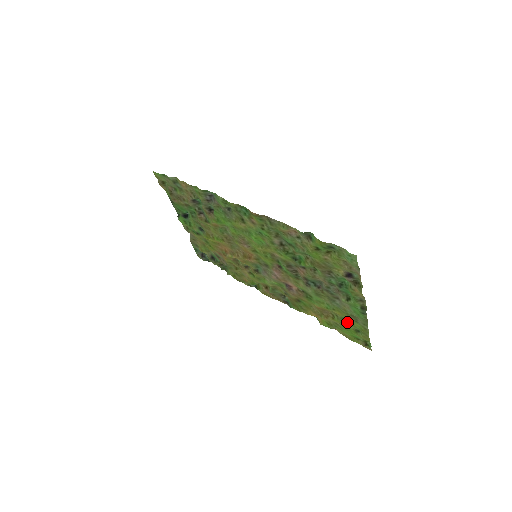
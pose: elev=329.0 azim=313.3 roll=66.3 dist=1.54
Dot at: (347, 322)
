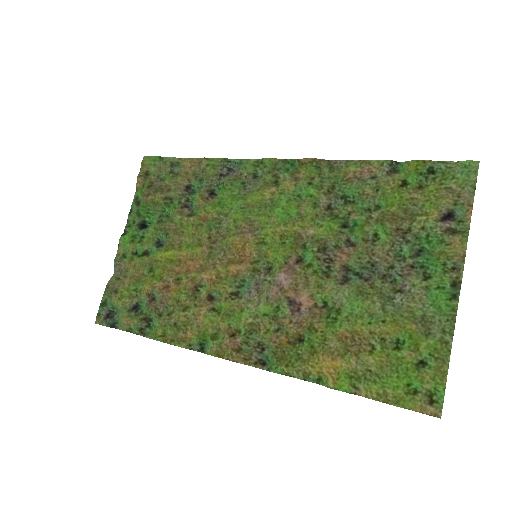
Dot at: (404, 345)
